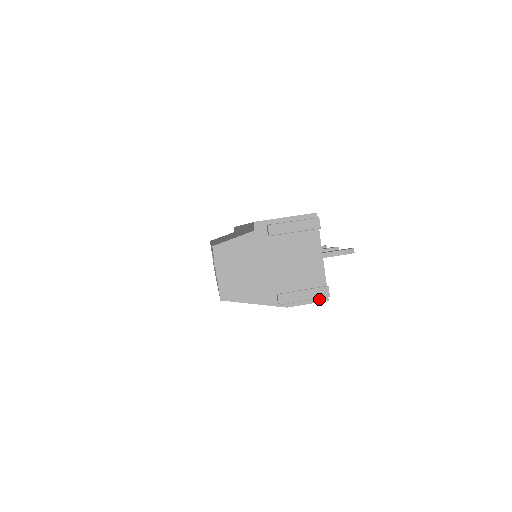
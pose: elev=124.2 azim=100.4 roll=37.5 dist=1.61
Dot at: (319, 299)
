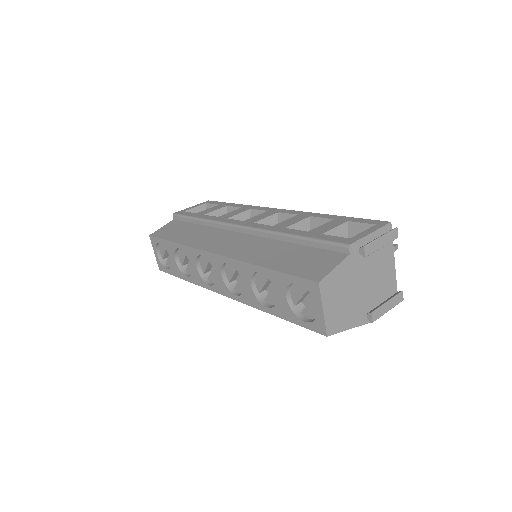
Dot at: occluded
